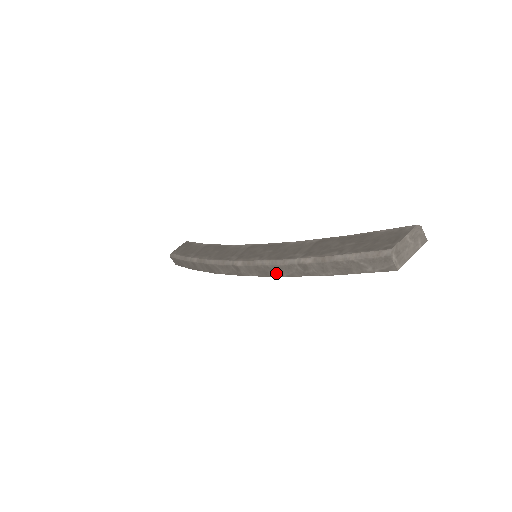
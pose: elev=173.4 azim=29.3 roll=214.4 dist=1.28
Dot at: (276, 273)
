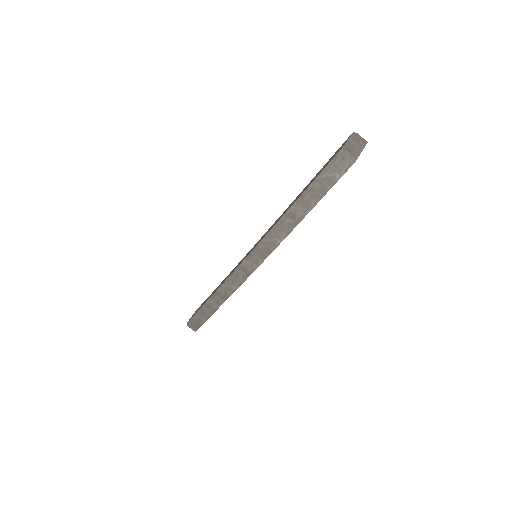
Dot at: (275, 243)
